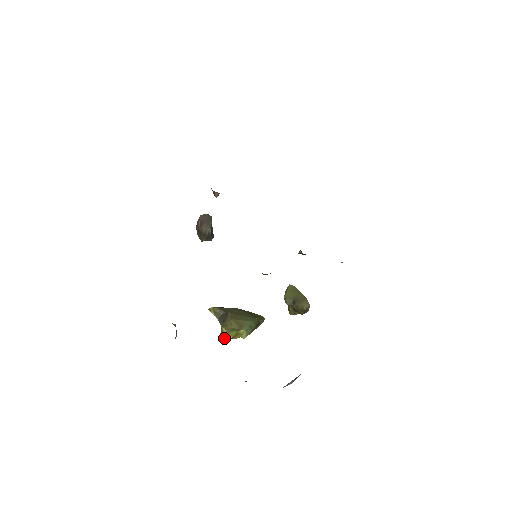
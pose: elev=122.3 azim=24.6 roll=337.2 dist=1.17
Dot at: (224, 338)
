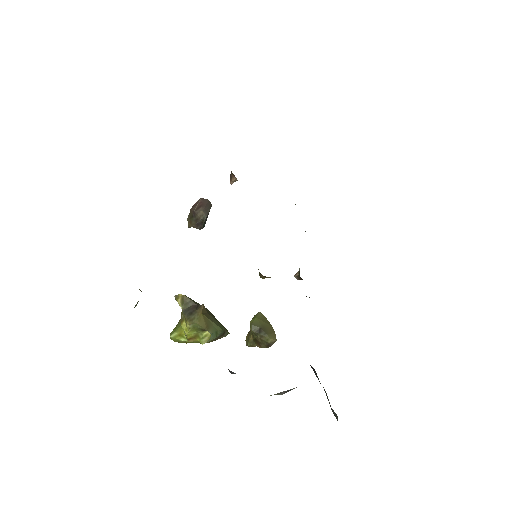
Dot at: (174, 338)
